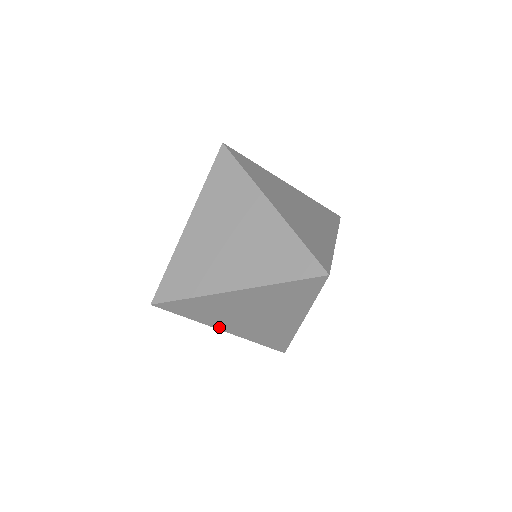
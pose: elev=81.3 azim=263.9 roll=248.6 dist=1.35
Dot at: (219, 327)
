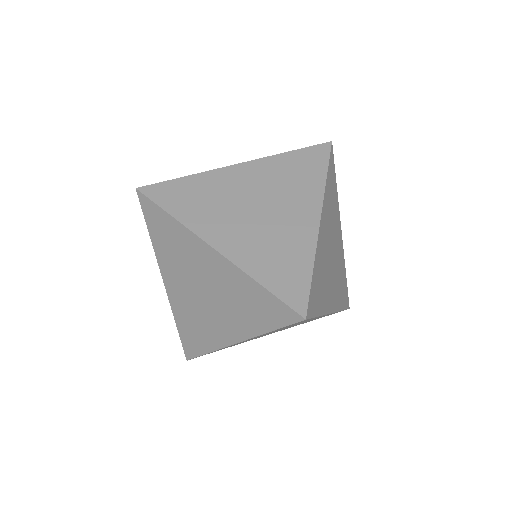
Dot at: (208, 238)
